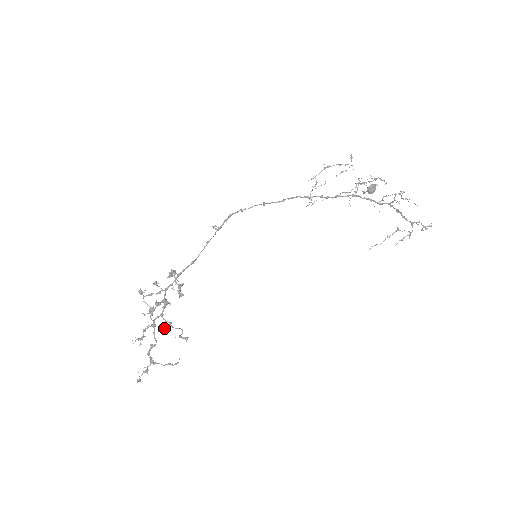
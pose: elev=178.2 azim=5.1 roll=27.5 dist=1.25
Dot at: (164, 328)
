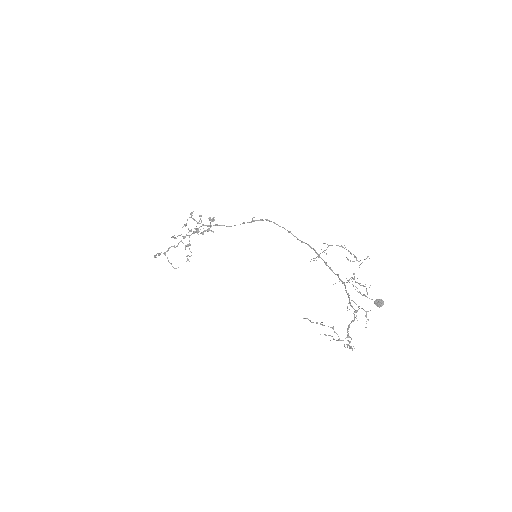
Dot at: occluded
